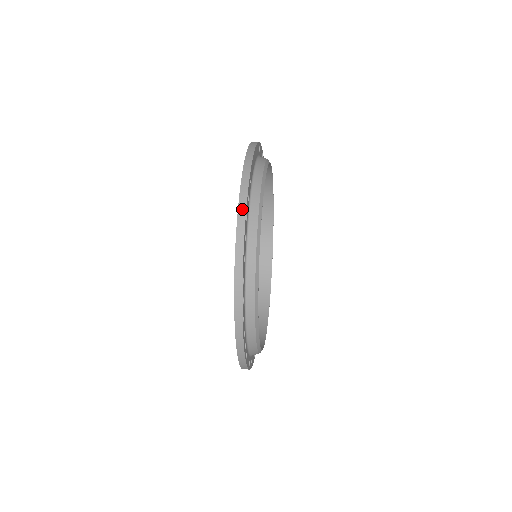
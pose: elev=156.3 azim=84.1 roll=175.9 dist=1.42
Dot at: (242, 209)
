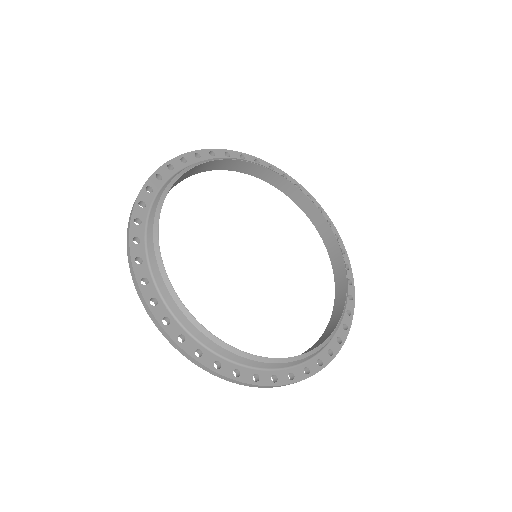
Dot at: (213, 151)
